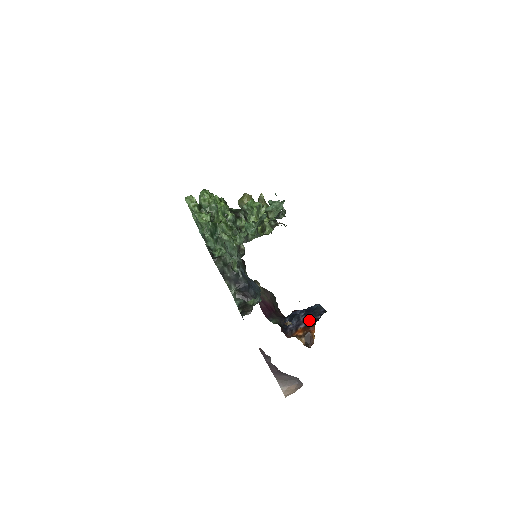
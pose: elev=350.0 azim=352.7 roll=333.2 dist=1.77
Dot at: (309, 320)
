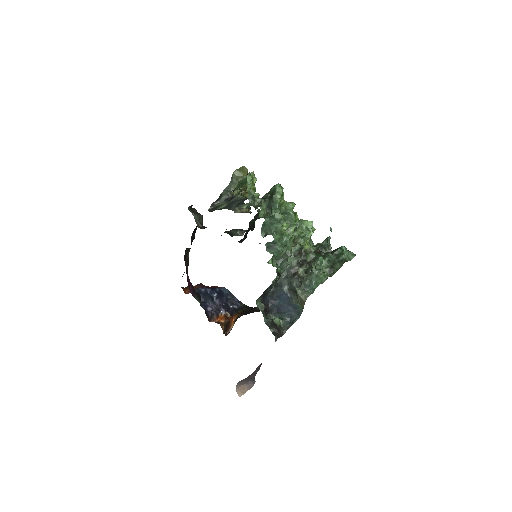
Dot at: (227, 307)
